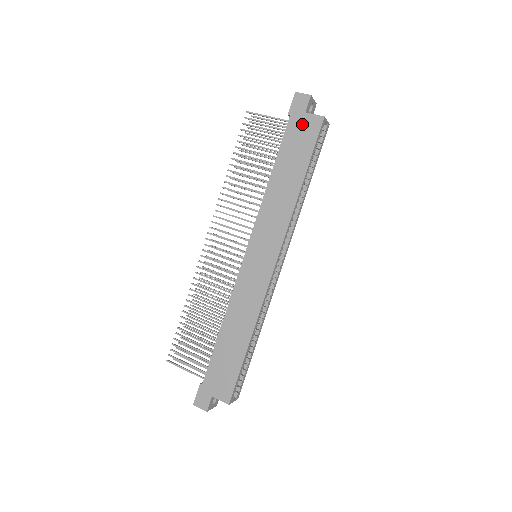
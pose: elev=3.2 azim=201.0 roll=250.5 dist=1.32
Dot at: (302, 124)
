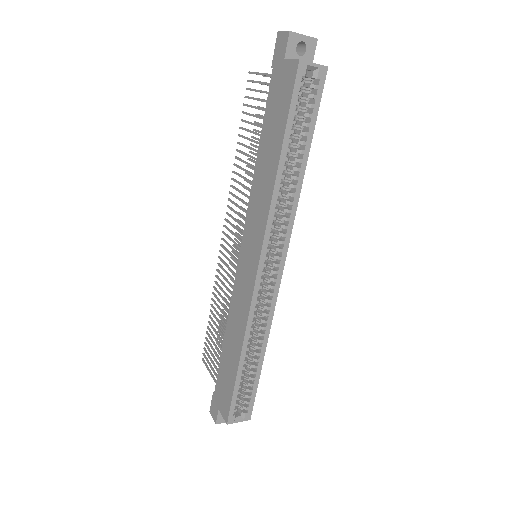
Dot at: (281, 77)
